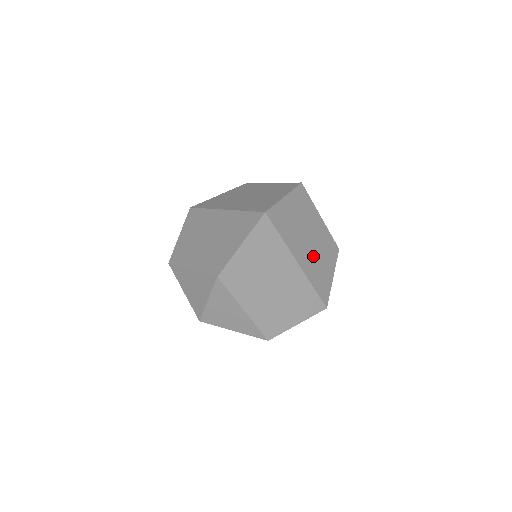
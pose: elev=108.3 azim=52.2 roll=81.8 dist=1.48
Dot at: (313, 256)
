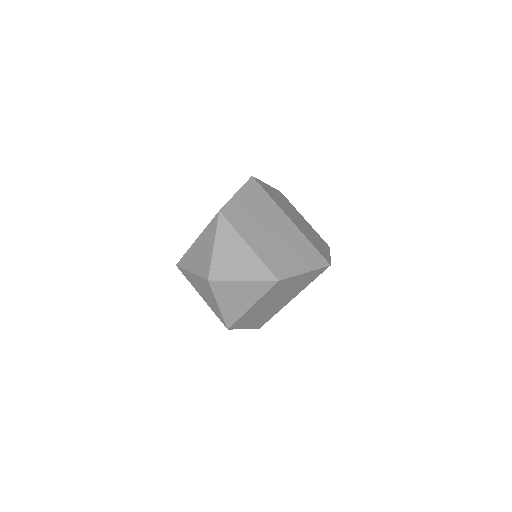
Dot at: (304, 229)
